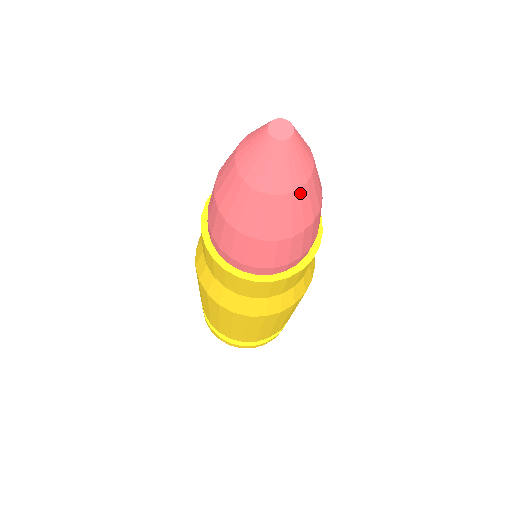
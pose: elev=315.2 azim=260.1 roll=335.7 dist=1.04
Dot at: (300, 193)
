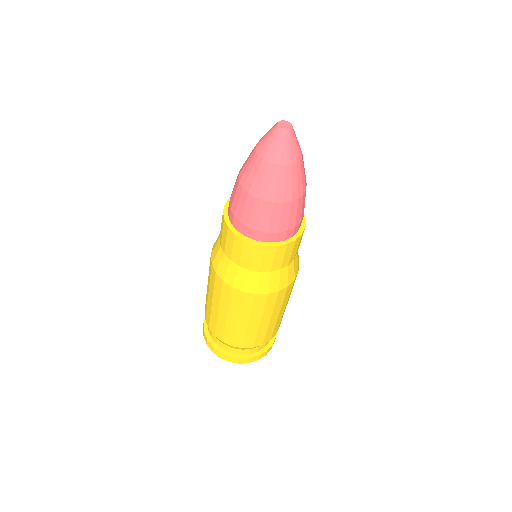
Dot at: (279, 169)
